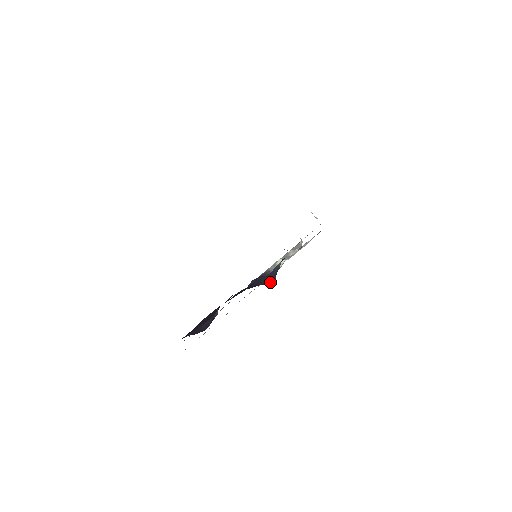
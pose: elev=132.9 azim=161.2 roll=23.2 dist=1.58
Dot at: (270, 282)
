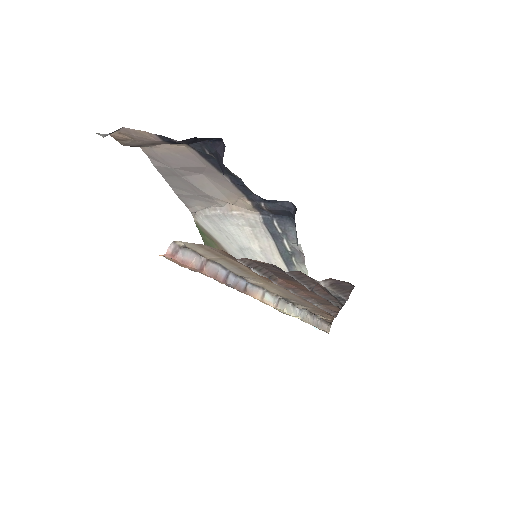
Dot at: occluded
